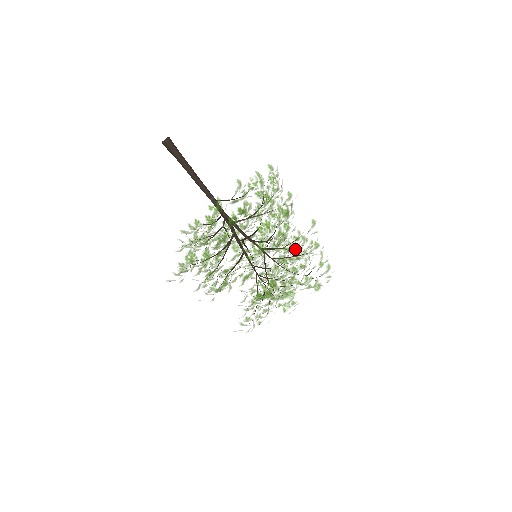
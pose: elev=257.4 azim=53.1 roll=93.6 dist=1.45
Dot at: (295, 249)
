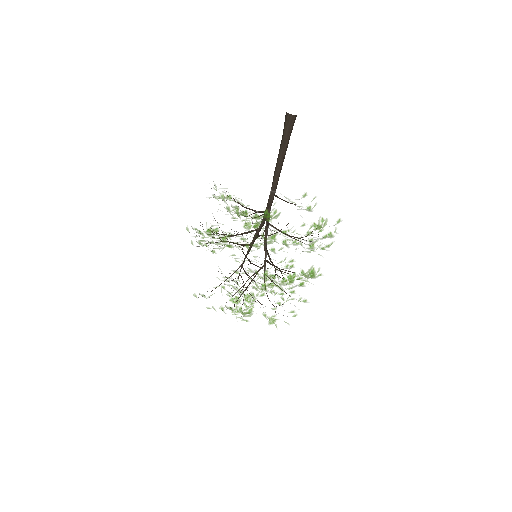
Dot at: occluded
